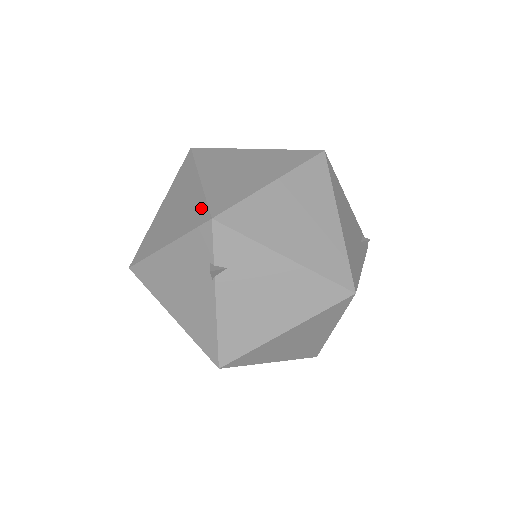
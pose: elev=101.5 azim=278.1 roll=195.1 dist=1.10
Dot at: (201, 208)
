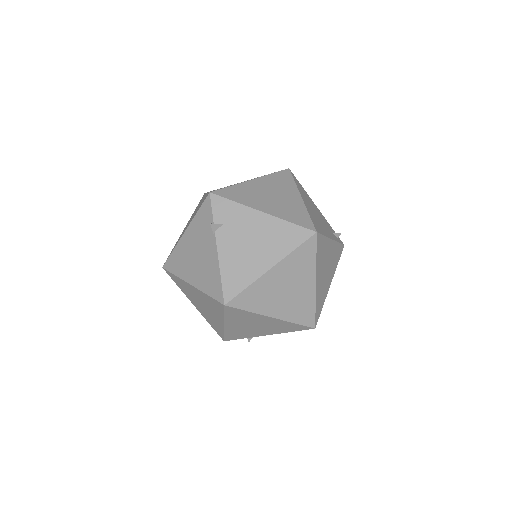
Dot at: (205, 197)
